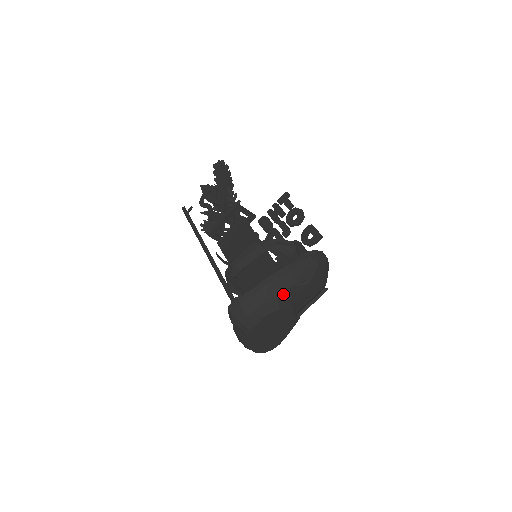
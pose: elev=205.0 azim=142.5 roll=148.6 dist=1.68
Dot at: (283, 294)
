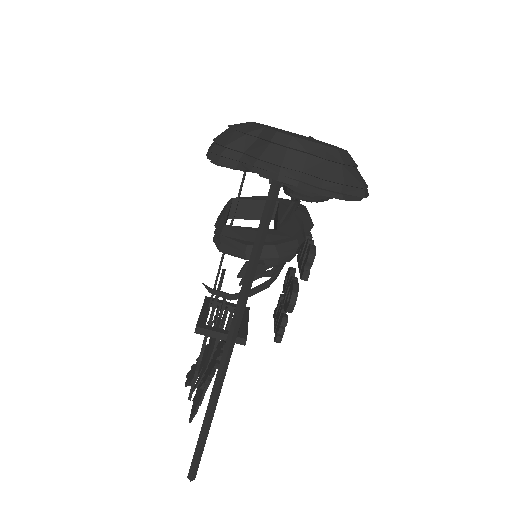
Dot at: occluded
